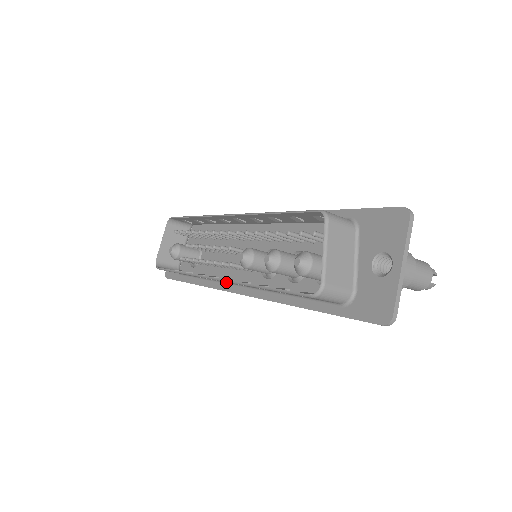
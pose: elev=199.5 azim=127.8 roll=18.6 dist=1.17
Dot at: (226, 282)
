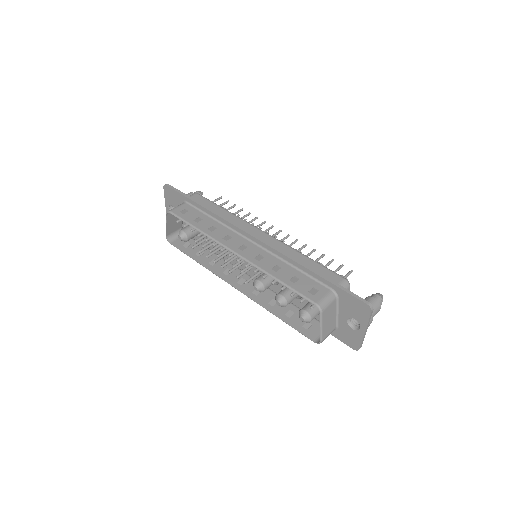
Dot at: (237, 272)
